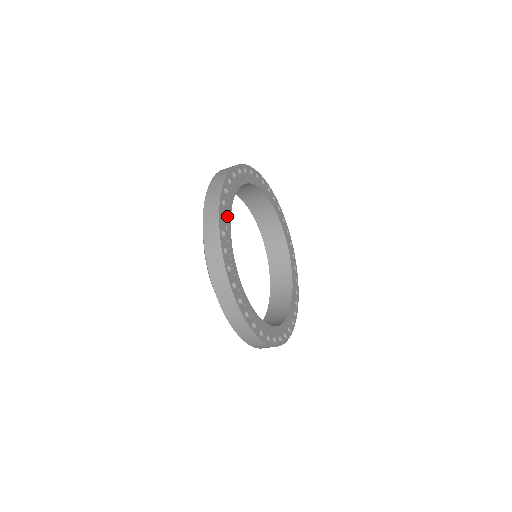
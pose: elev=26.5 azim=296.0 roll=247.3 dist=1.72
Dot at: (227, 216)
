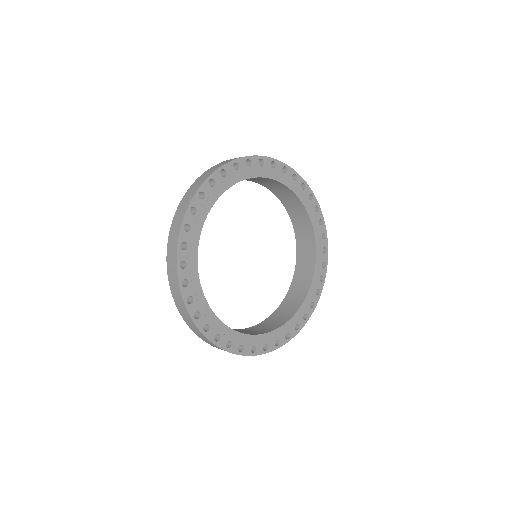
Dot at: (191, 258)
